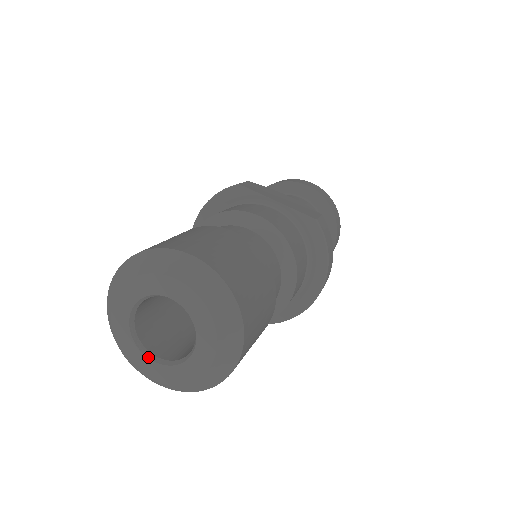
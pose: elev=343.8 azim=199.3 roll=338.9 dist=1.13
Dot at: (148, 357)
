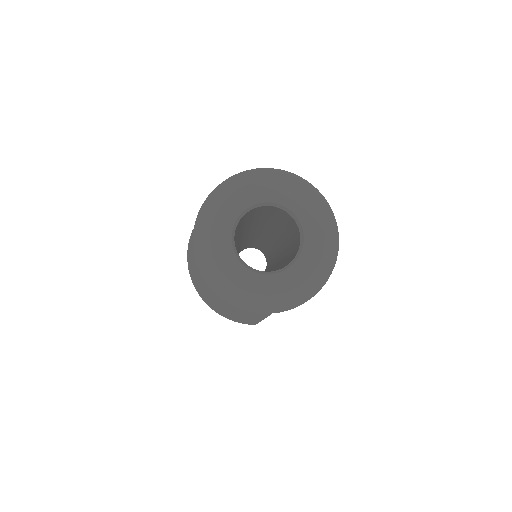
Dot at: (283, 271)
